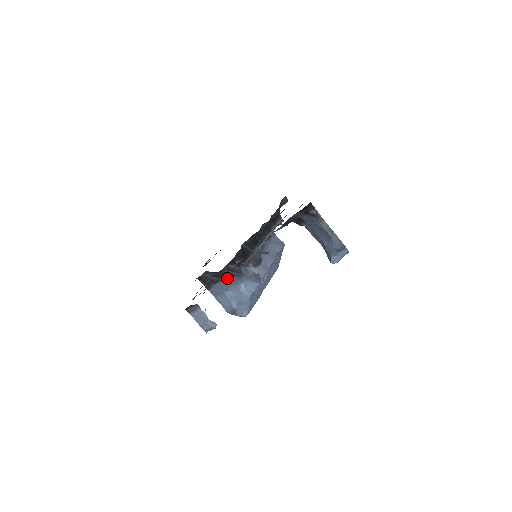
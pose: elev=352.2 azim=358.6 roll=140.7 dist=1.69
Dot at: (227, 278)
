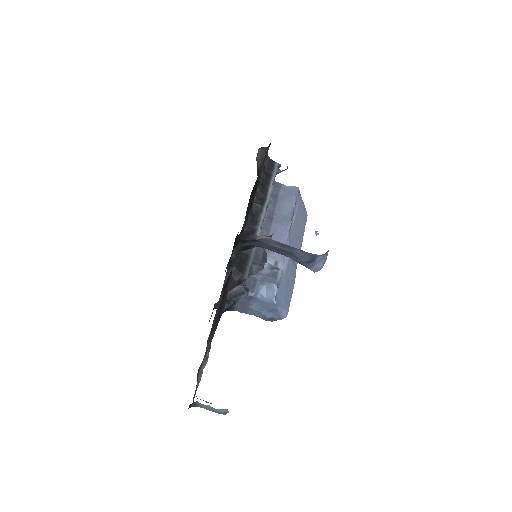
Dot at: occluded
